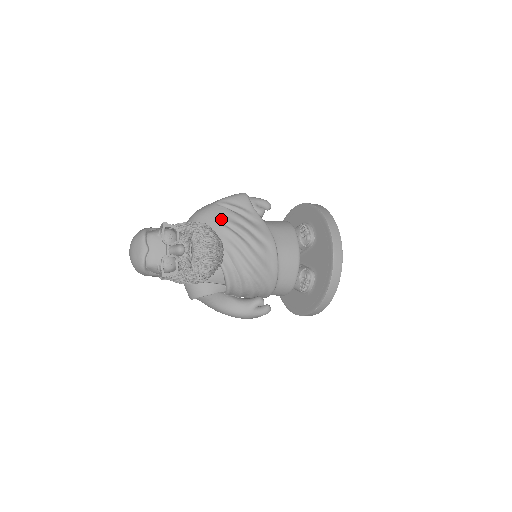
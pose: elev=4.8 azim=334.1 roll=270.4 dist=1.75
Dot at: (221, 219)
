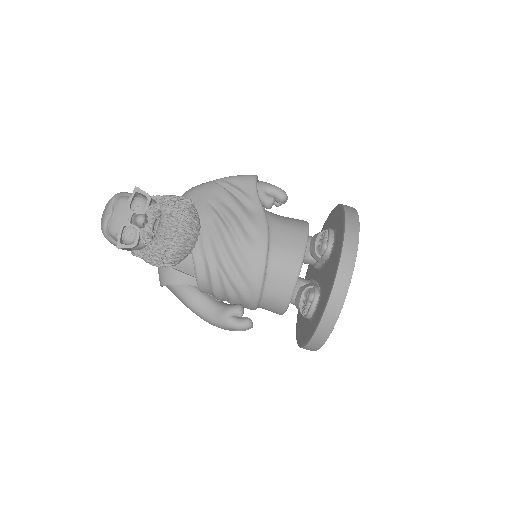
Dot at: (210, 198)
